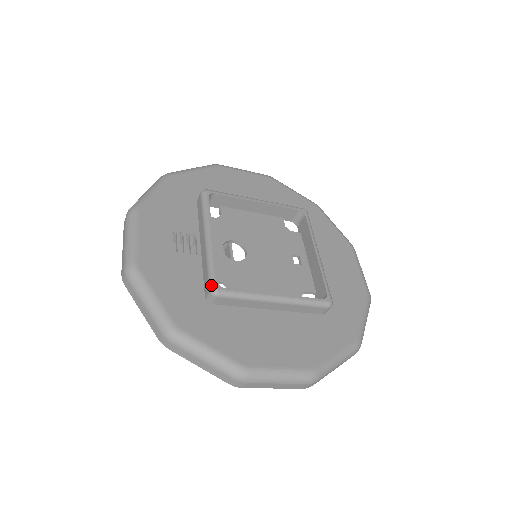
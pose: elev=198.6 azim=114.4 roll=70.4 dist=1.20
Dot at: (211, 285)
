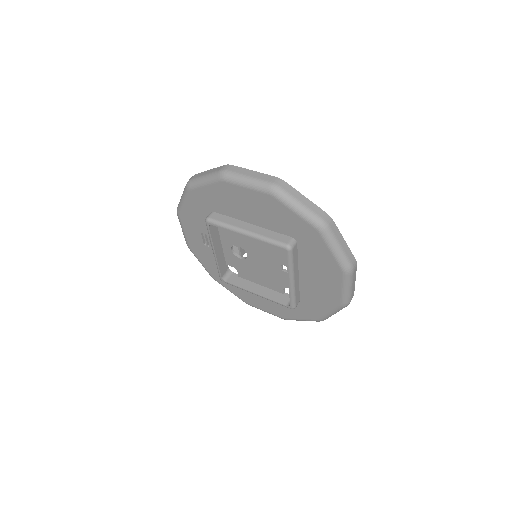
Dot at: occluded
